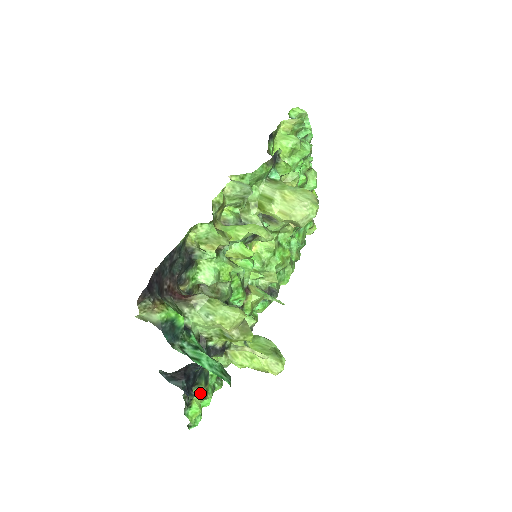
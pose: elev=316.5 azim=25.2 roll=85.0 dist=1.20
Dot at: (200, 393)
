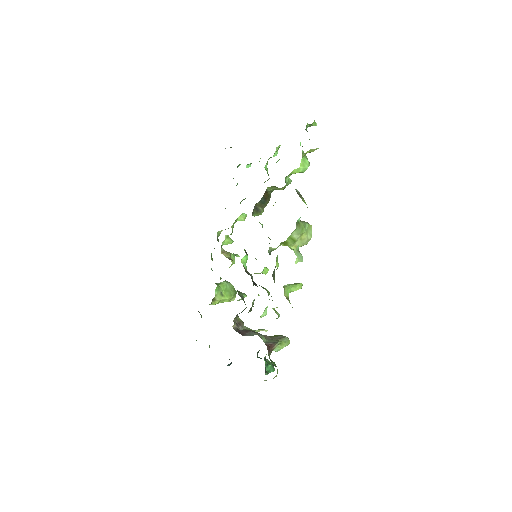
Dot at: occluded
